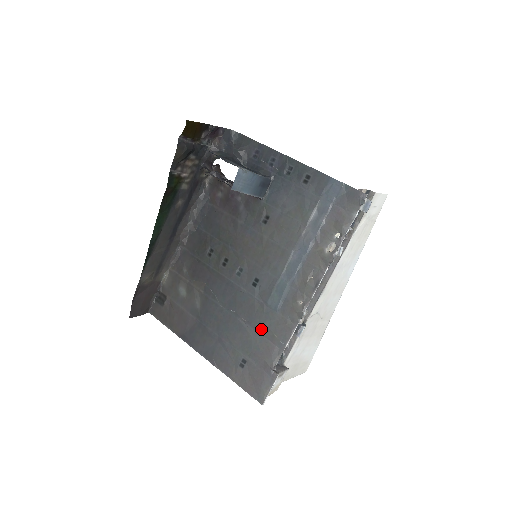
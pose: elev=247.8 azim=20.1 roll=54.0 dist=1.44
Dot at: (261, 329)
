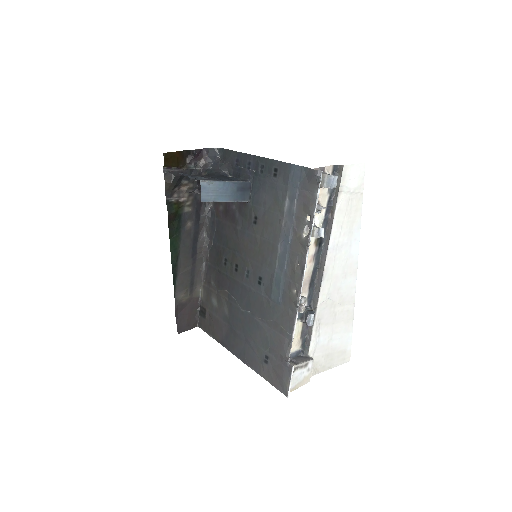
Dot at: (272, 324)
